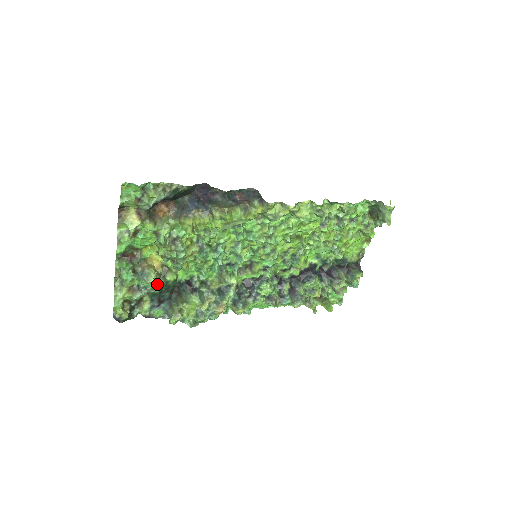
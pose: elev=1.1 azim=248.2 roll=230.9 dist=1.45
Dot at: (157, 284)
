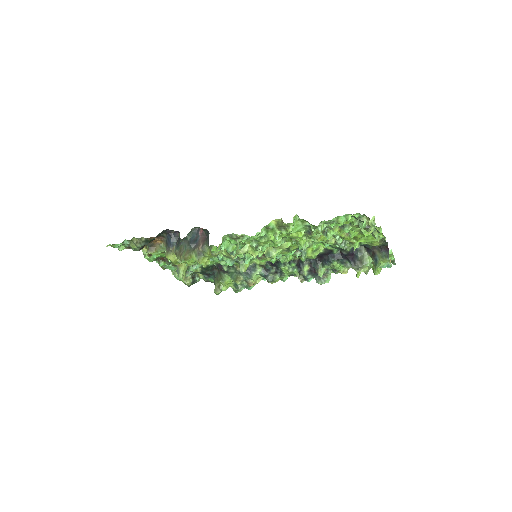
Dot at: (196, 269)
